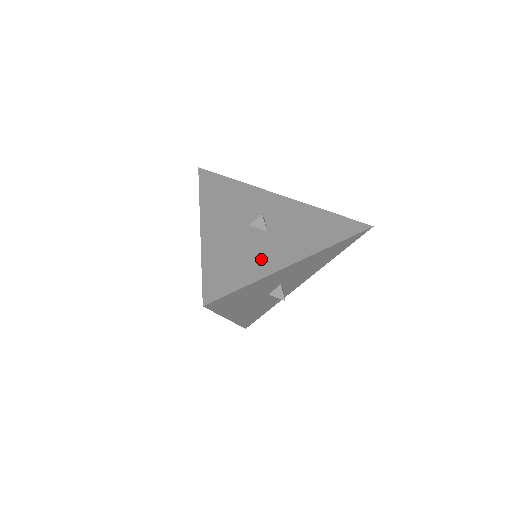
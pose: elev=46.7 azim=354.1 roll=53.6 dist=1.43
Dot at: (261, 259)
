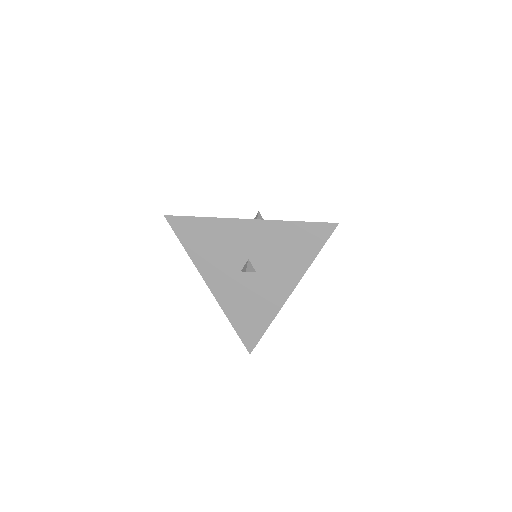
Dot at: occluded
